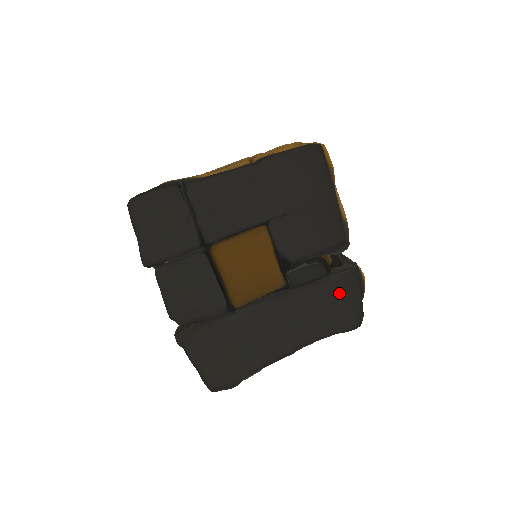
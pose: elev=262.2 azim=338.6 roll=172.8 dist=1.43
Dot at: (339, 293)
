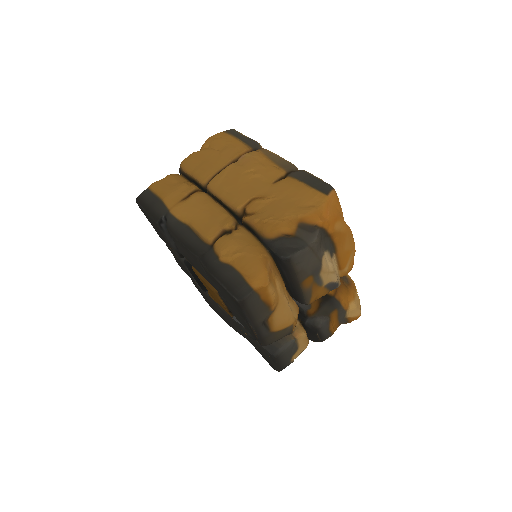
Dot at: (263, 353)
